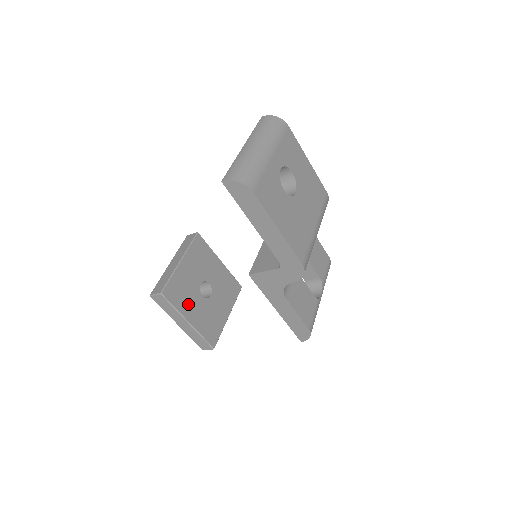
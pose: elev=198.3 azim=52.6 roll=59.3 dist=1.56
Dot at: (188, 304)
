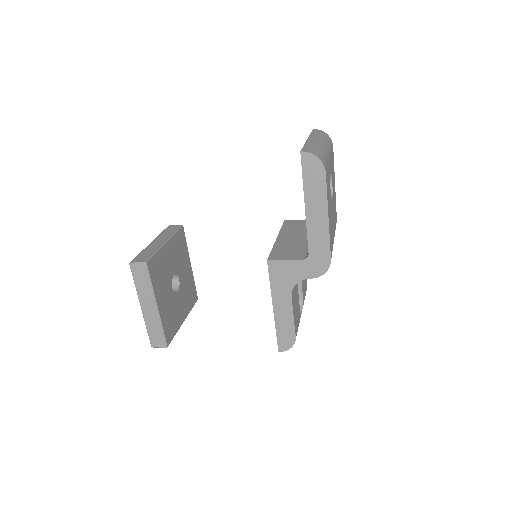
Dot at: (161, 288)
